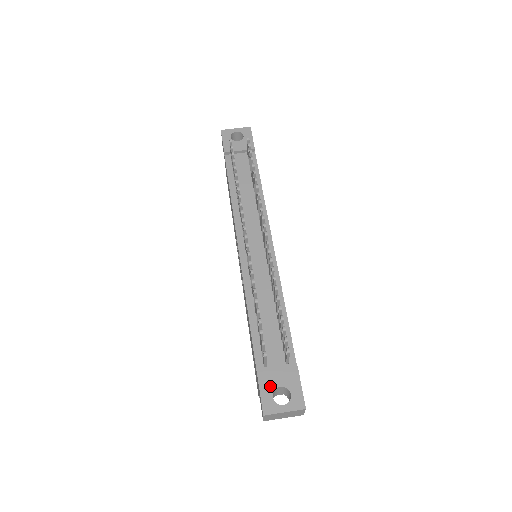
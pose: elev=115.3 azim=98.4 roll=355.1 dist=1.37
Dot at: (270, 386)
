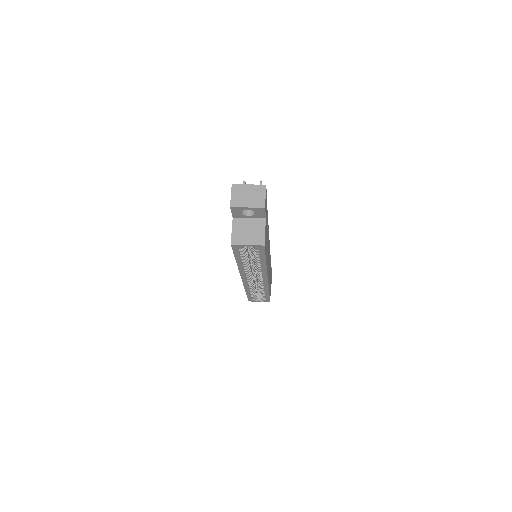
Dot at: occluded
